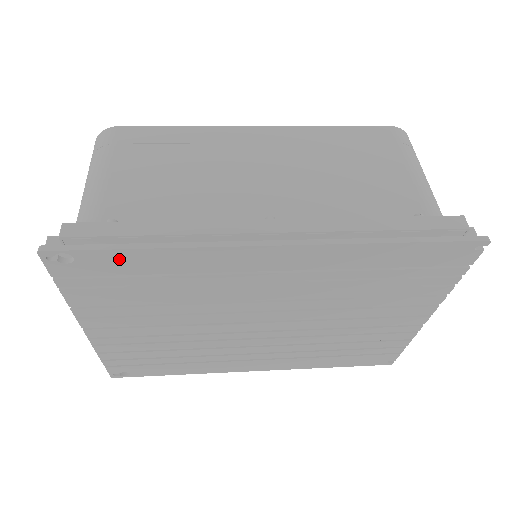
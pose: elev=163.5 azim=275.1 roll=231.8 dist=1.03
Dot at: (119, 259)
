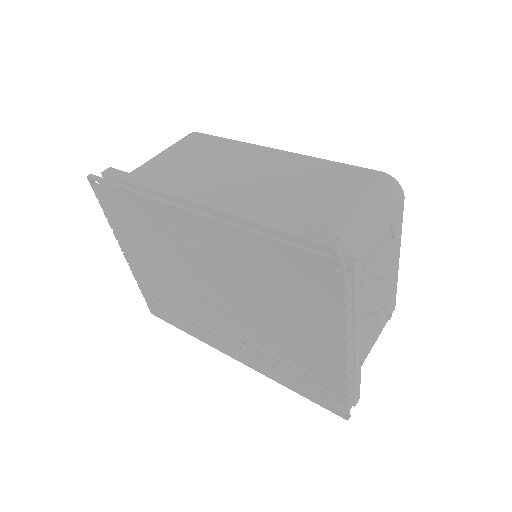
Dot at: (120, 195)
